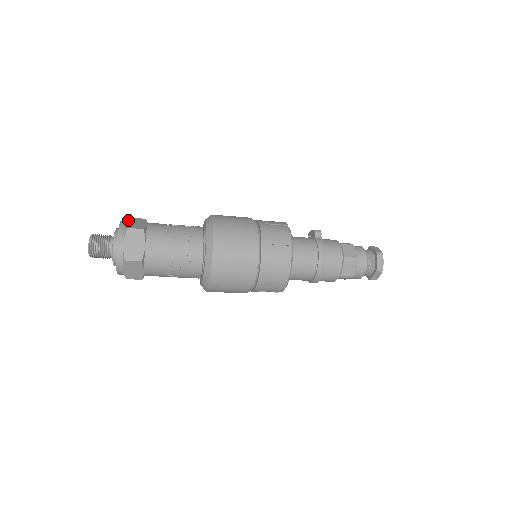
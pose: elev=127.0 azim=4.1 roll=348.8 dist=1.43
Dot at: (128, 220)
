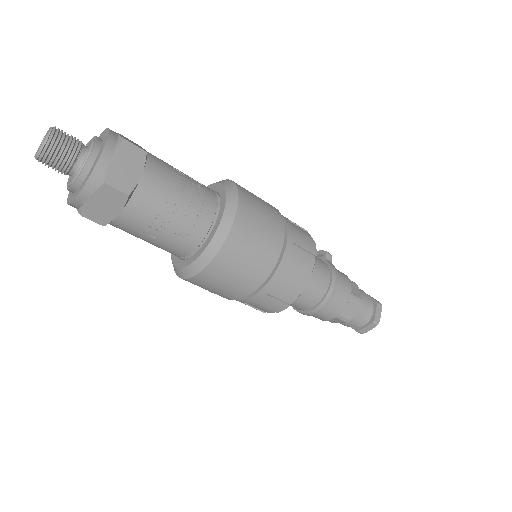
Dot at: occluded
